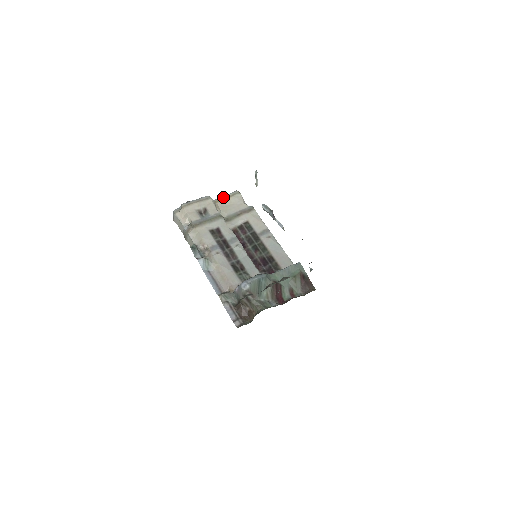
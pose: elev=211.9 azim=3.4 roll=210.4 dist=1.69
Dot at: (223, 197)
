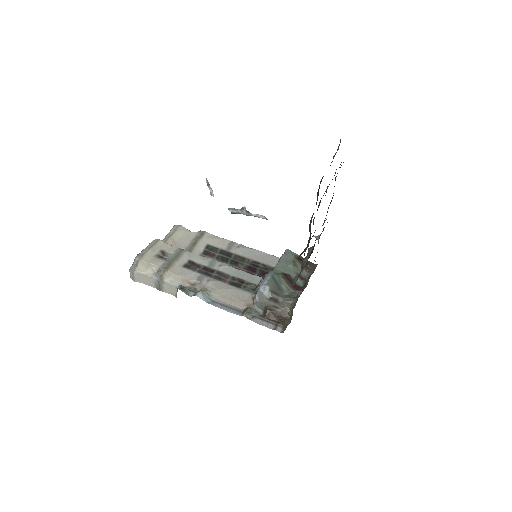
Dot at: (167, 236)
